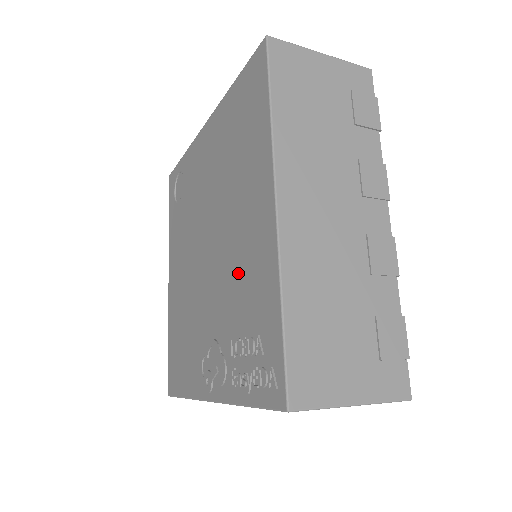
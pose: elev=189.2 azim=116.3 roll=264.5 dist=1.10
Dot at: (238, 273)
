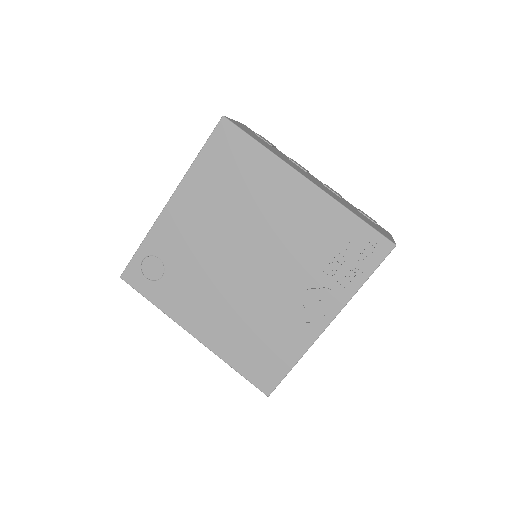
Dot at: (299, 237)
